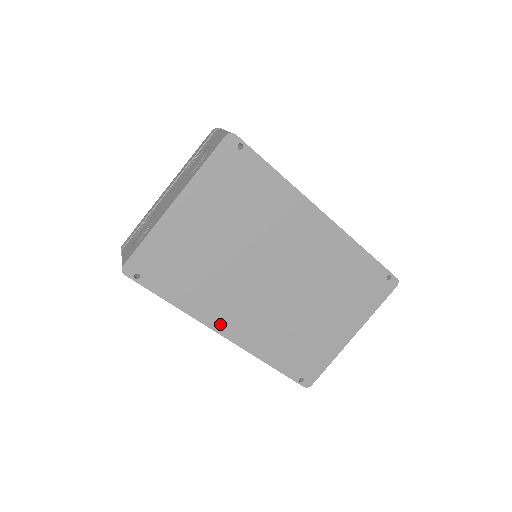
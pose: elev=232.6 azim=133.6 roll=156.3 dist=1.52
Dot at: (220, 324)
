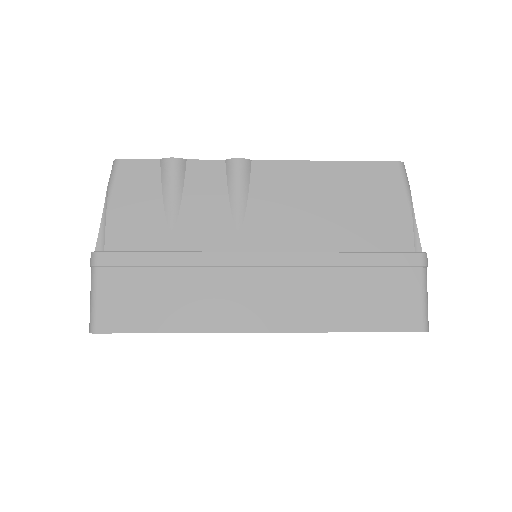
Dot at: occluded
